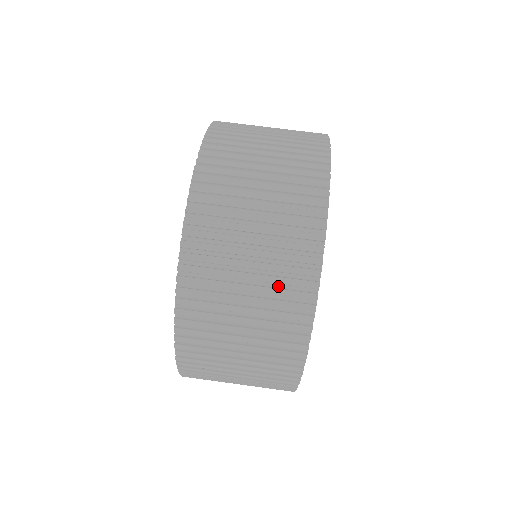
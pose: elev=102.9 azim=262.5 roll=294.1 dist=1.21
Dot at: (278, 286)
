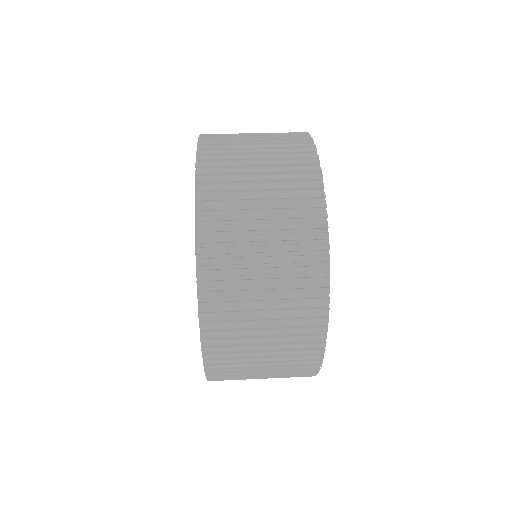
Dot at: (285, 168)
